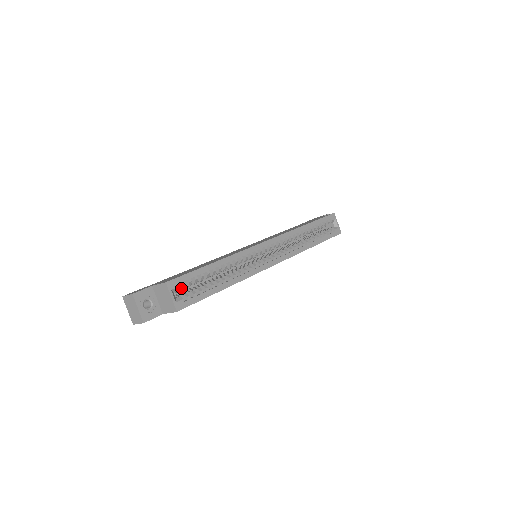
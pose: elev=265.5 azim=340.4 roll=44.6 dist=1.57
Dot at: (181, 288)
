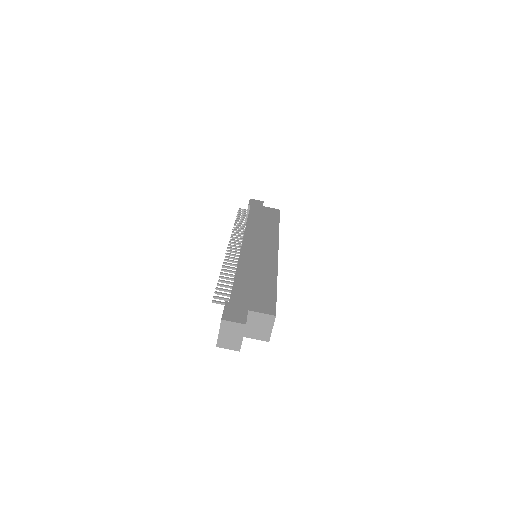
Dot at: occluded
